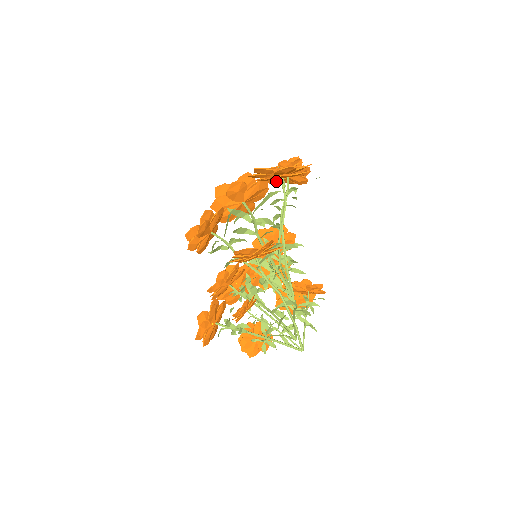
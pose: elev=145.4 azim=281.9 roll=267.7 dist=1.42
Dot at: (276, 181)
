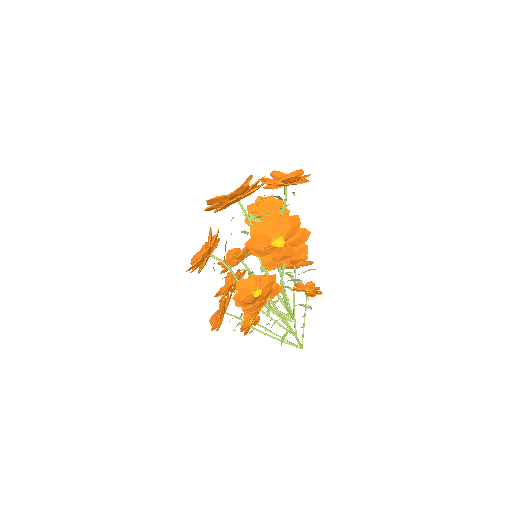
Dot at: occluded
